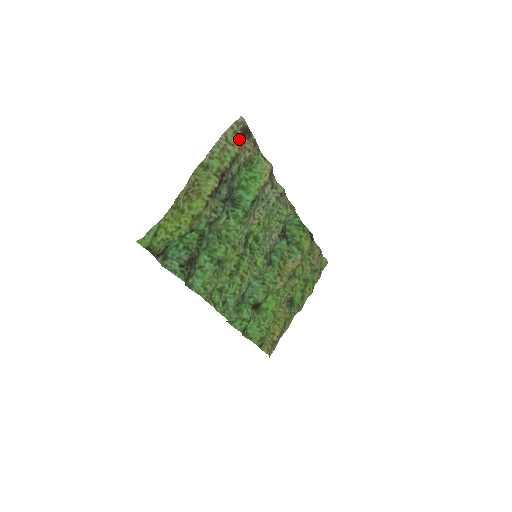
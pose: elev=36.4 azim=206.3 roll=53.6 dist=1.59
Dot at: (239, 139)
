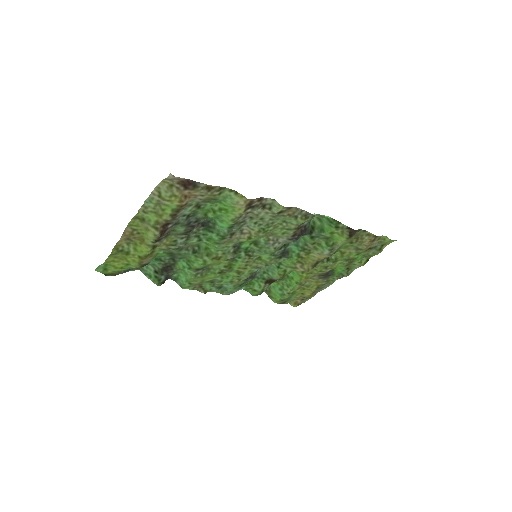
Dot at: (179, 191)
